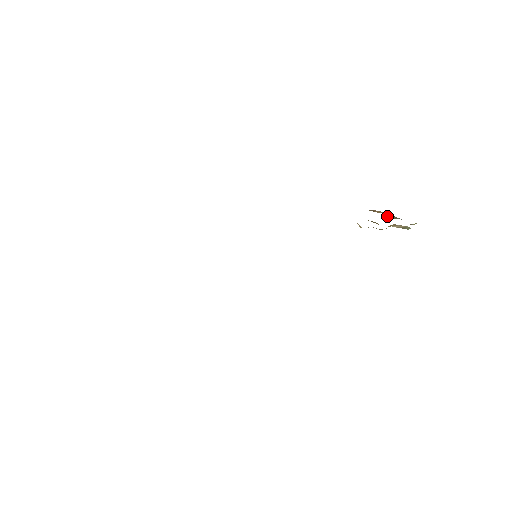
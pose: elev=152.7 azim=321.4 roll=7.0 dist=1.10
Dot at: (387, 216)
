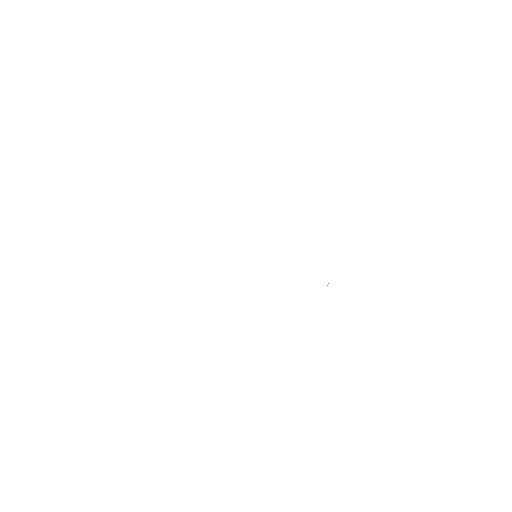
Dot at: occluded
